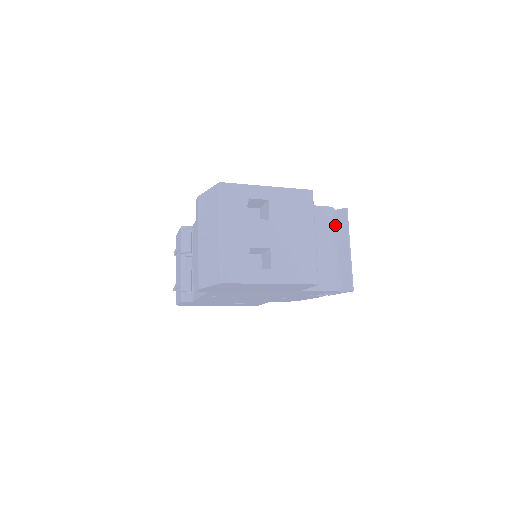
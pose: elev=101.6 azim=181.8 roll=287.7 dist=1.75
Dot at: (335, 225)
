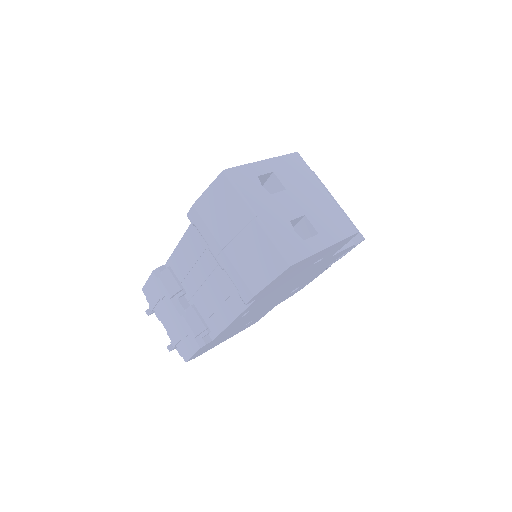
Dot at: occluded
